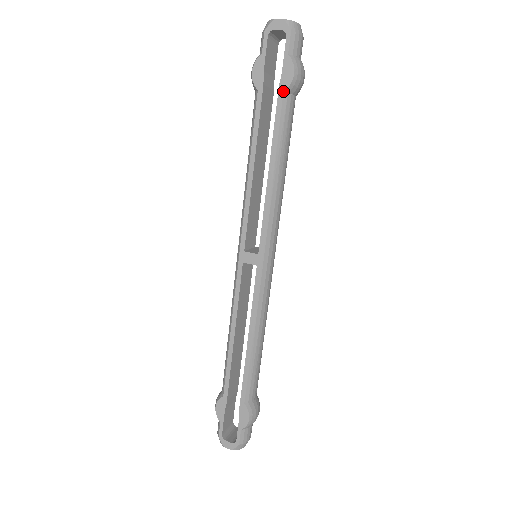
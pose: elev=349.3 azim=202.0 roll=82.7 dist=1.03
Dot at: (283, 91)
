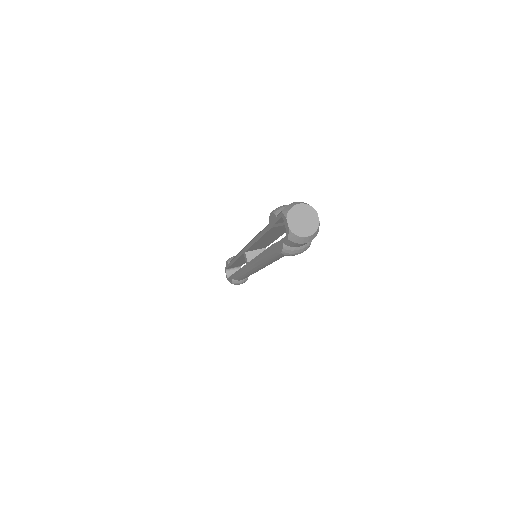
Dot at: (275, 248)
